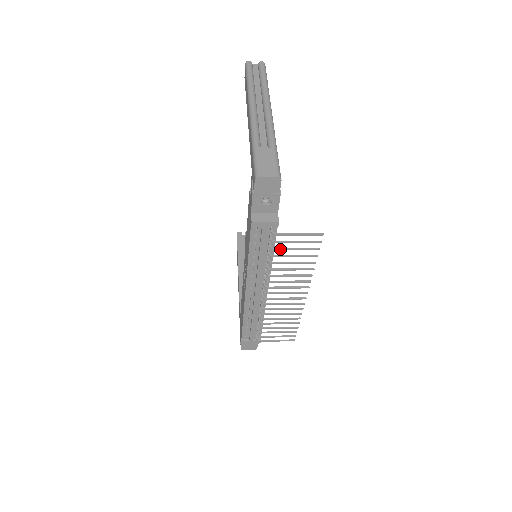
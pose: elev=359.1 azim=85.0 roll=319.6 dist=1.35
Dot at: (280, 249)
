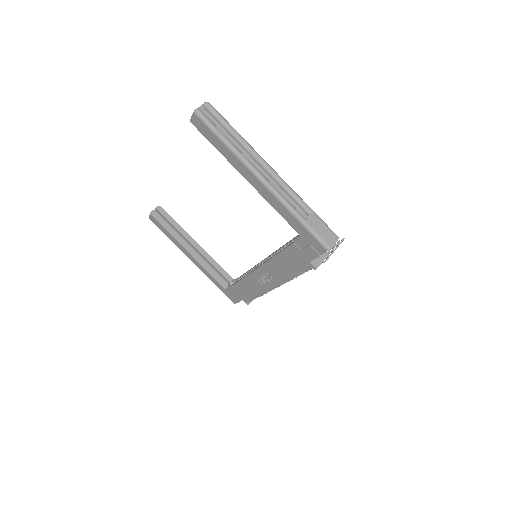
Dot at: occluded
